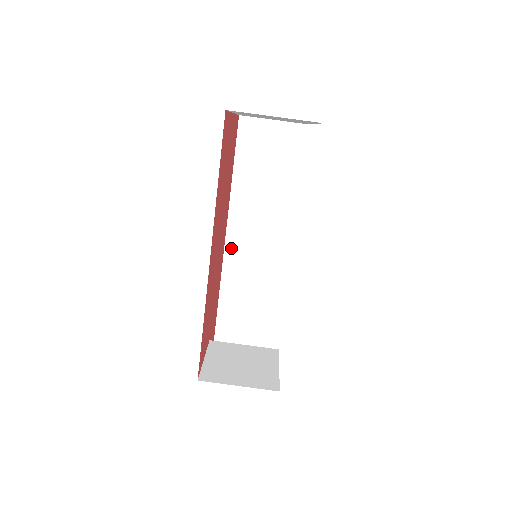
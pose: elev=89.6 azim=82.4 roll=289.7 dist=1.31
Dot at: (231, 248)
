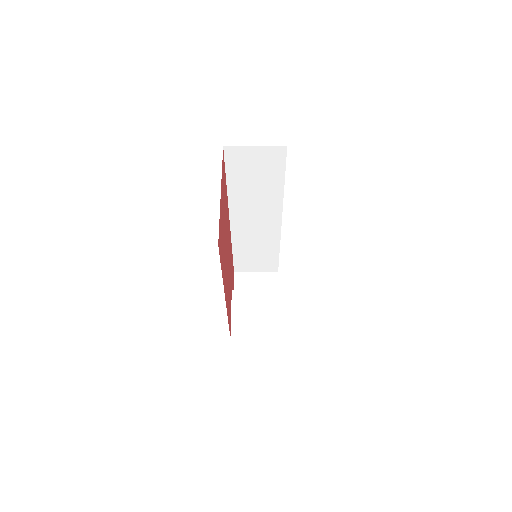
Dot at: (235, 223)
